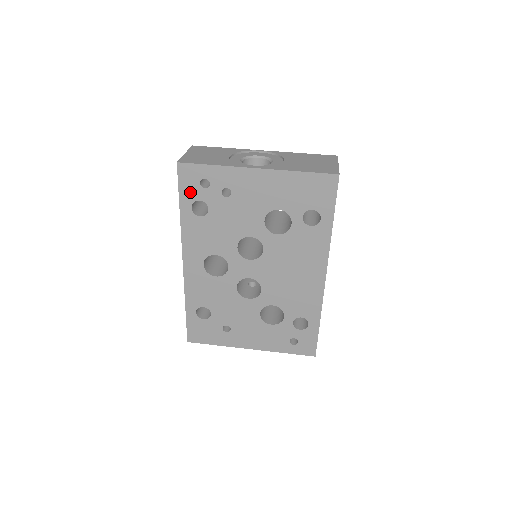
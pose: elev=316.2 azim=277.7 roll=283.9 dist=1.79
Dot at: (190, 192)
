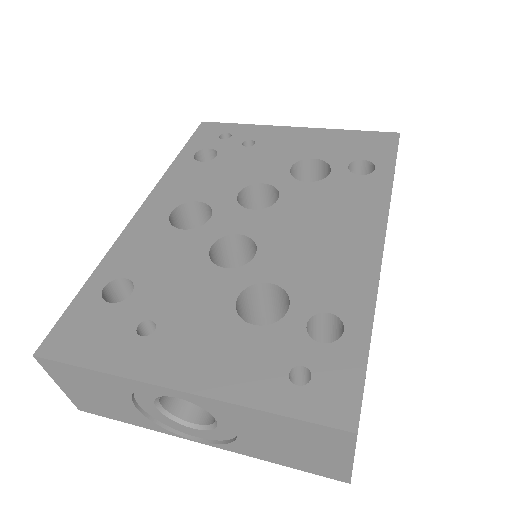
Dot at: (202, 142)
